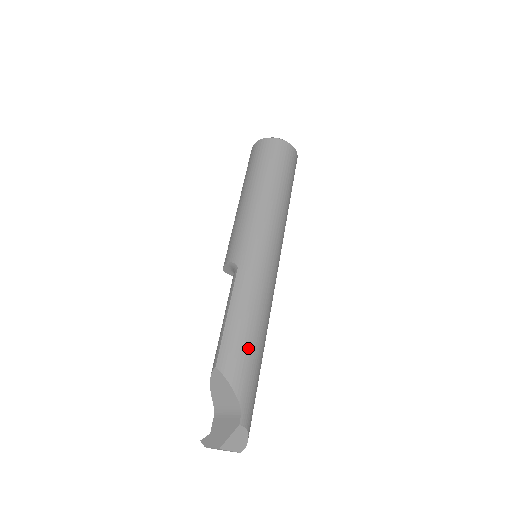
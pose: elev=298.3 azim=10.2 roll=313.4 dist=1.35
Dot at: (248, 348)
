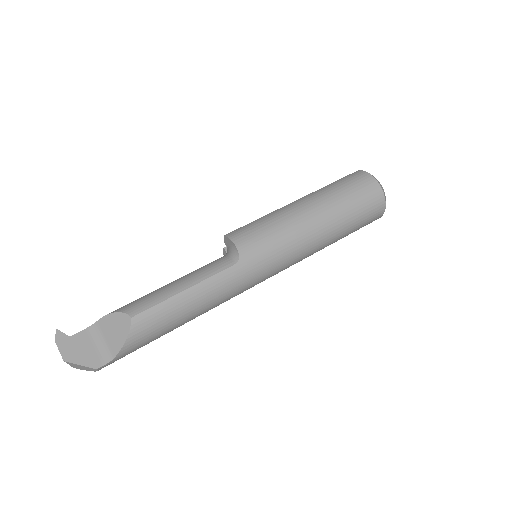
Dot at: (168, 327)
